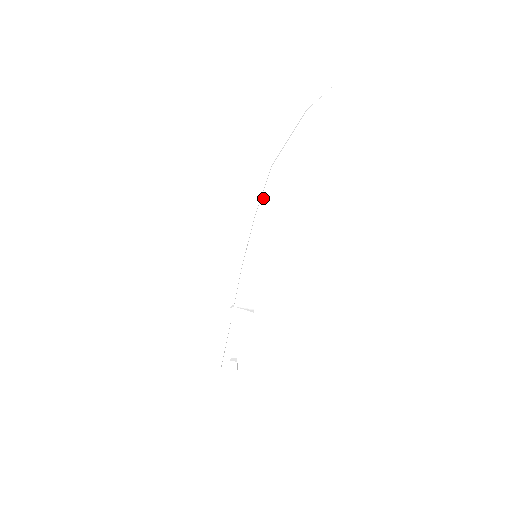
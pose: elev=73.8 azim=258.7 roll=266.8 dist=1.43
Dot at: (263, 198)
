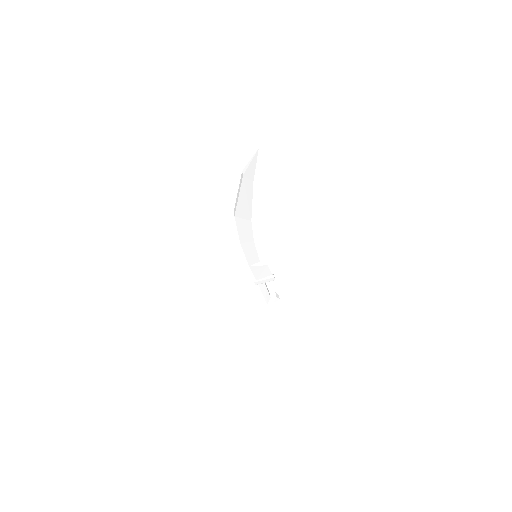
Dot at: (240, 233)
